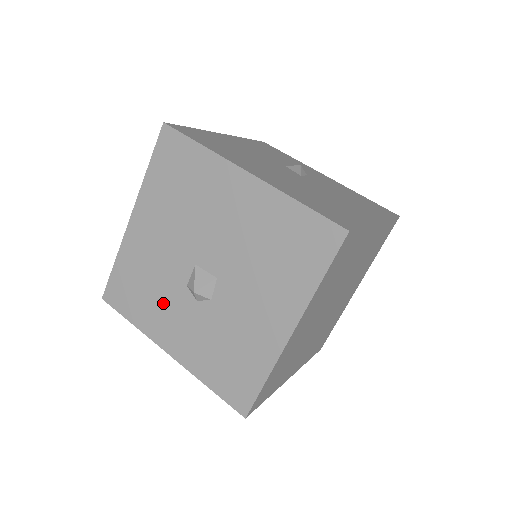
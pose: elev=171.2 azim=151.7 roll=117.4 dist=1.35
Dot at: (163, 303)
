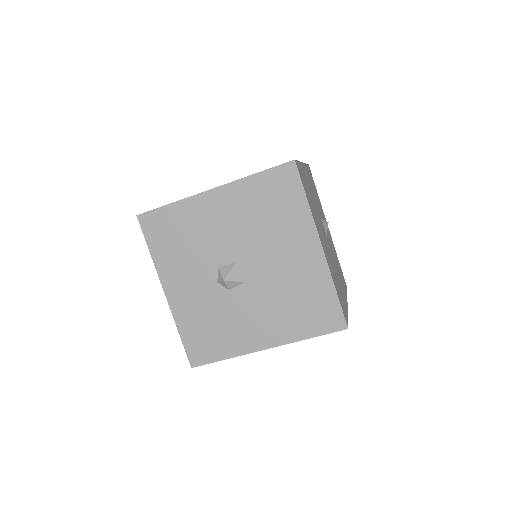
Dot at: (189, 262)
